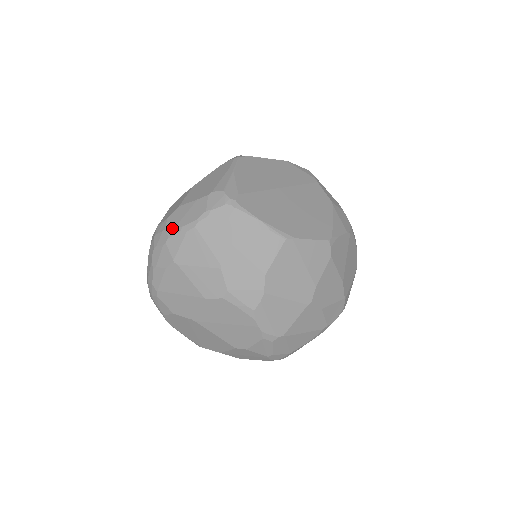
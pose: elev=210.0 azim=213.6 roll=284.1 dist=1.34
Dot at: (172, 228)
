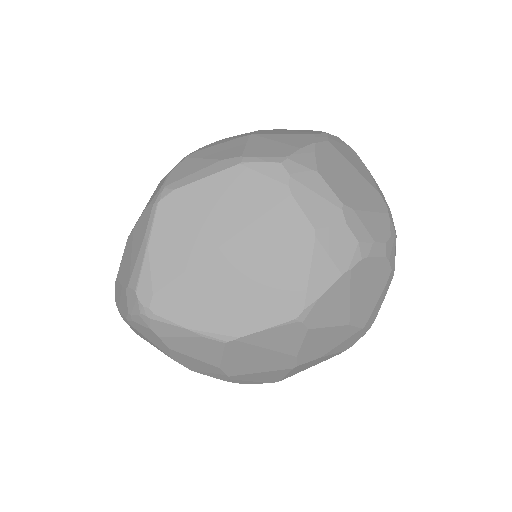
Dot at: occluded
